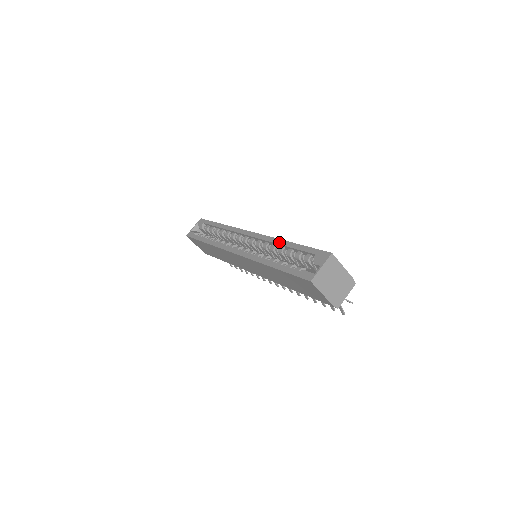
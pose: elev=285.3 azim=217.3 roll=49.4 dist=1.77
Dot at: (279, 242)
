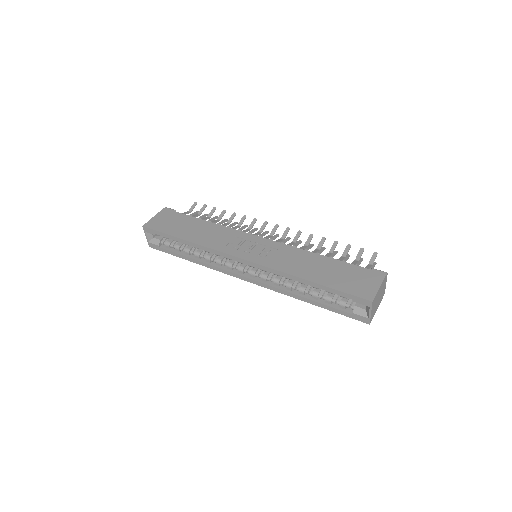
Dot at: (295, 279)
